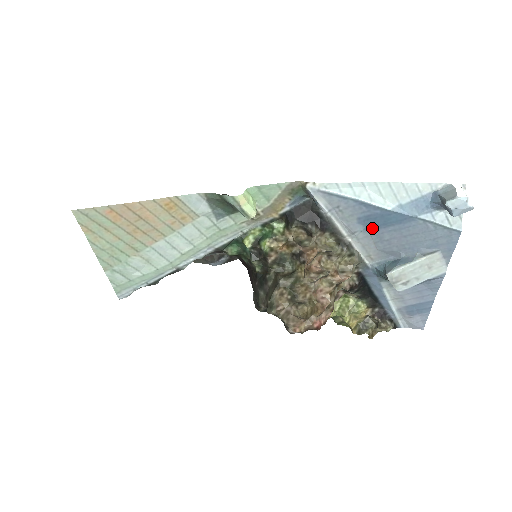
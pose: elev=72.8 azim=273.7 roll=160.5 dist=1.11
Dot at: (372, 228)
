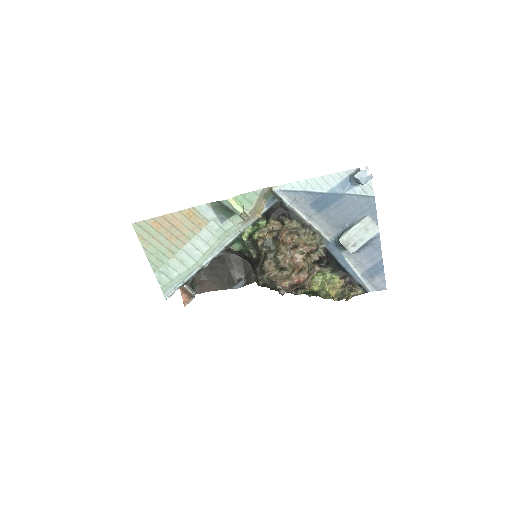
Dot at: (321, 210)
